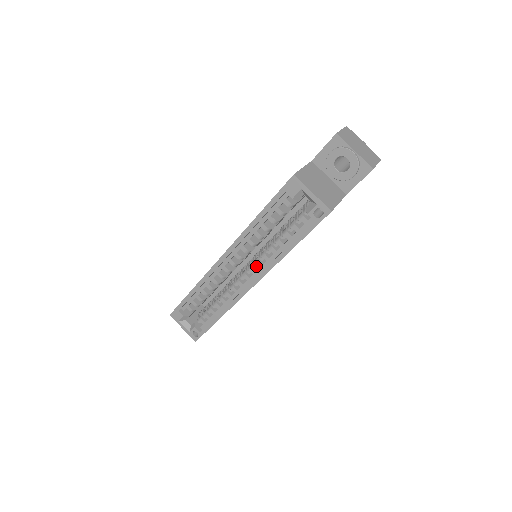
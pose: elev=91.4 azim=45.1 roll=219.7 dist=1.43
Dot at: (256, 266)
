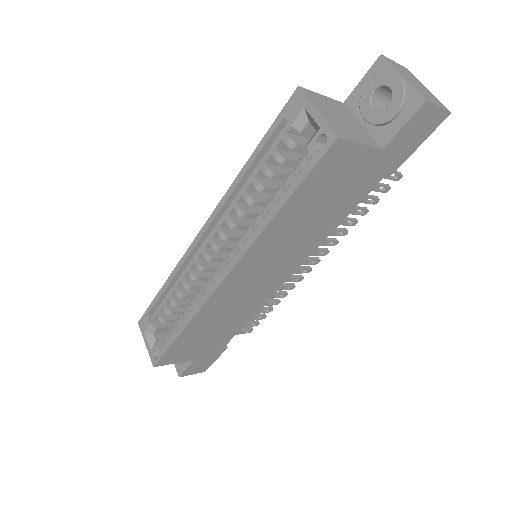
Dot at: (238, 248)
